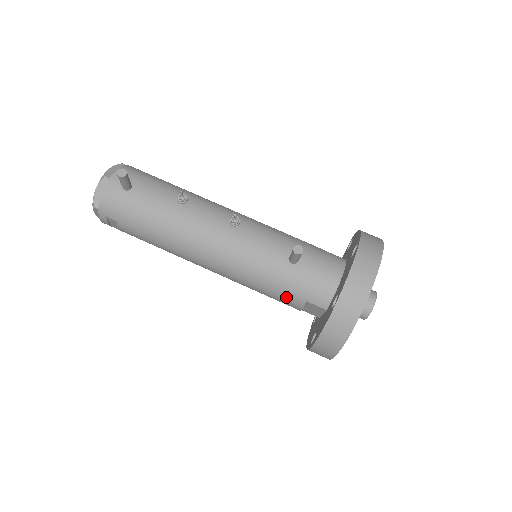
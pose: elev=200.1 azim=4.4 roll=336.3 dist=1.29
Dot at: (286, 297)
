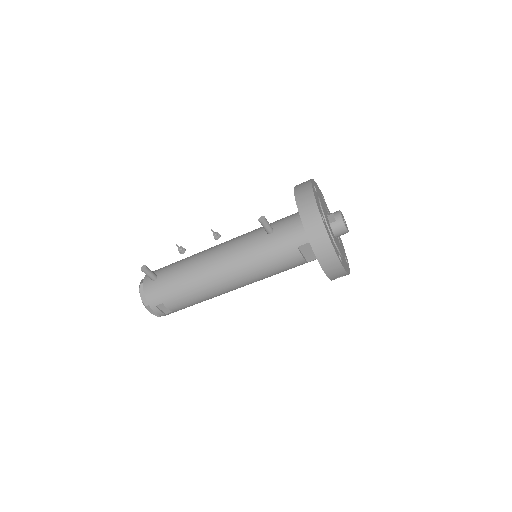
Dot at: (286, 257)
